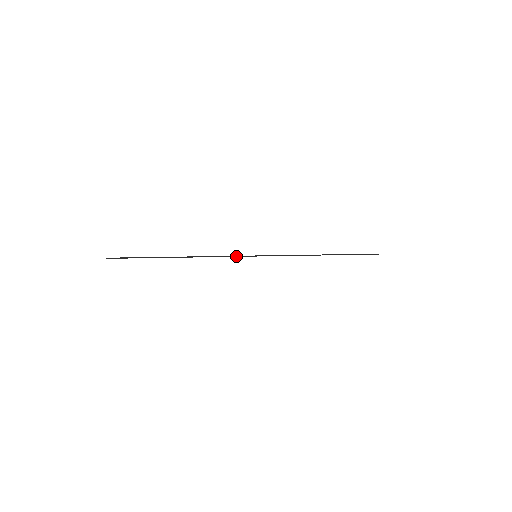
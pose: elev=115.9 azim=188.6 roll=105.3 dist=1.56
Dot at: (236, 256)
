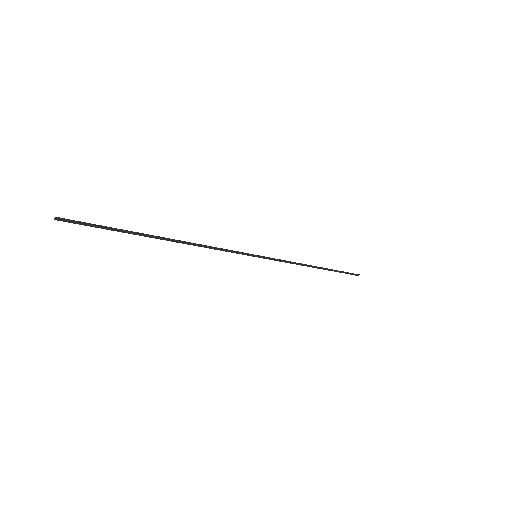
Dot at: (235, 252)
